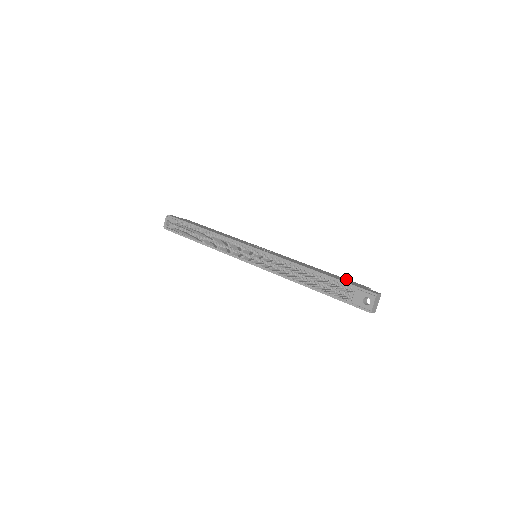
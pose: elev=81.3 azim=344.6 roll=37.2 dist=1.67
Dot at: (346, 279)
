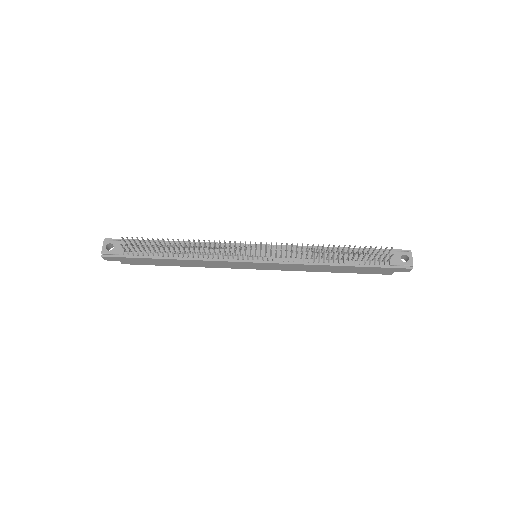
Dot at: occluded
